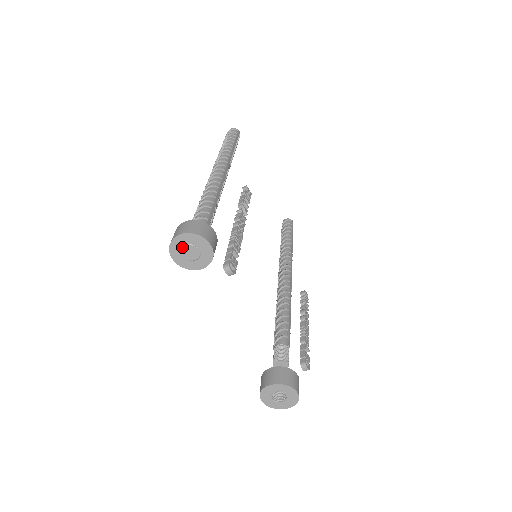
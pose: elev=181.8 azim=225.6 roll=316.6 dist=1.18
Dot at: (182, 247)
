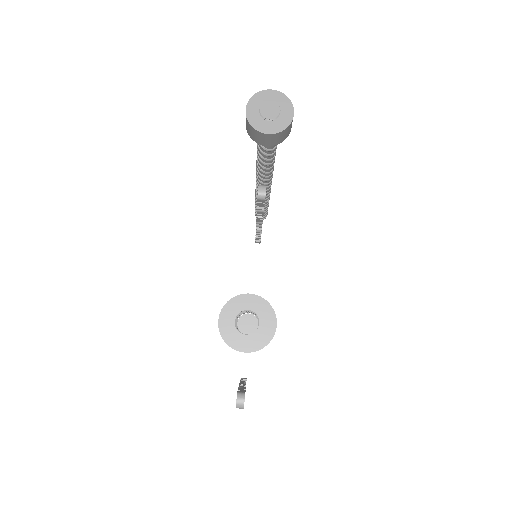
Dot at: (265, 102)
